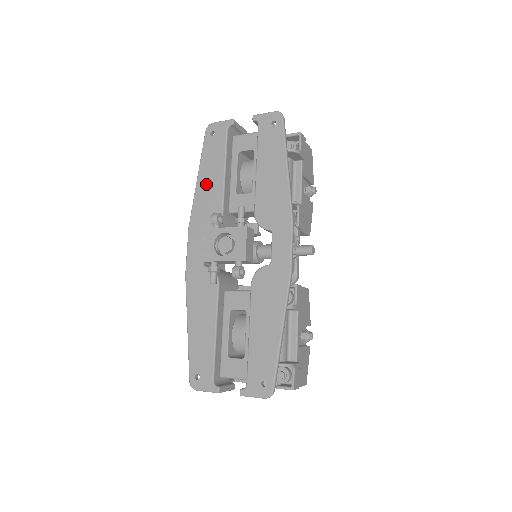
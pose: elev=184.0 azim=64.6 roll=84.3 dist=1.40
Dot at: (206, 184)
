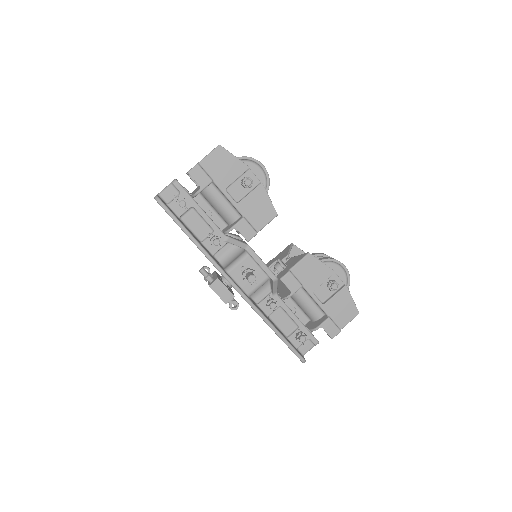
Dot at: occluded
